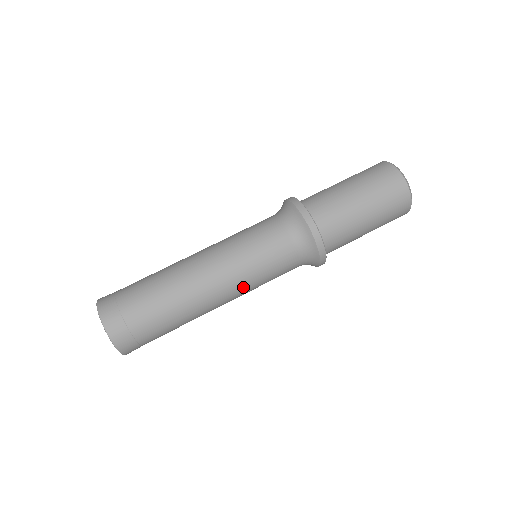
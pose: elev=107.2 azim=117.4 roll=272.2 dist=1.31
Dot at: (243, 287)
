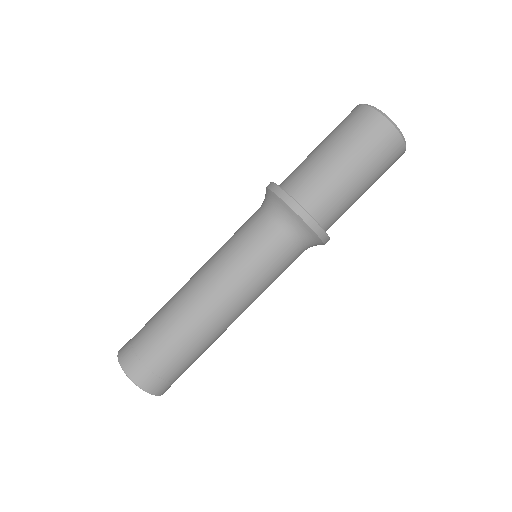
Dot at: (240, 286)
